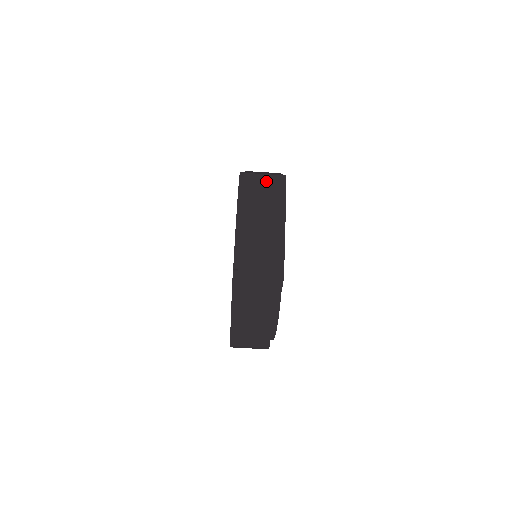
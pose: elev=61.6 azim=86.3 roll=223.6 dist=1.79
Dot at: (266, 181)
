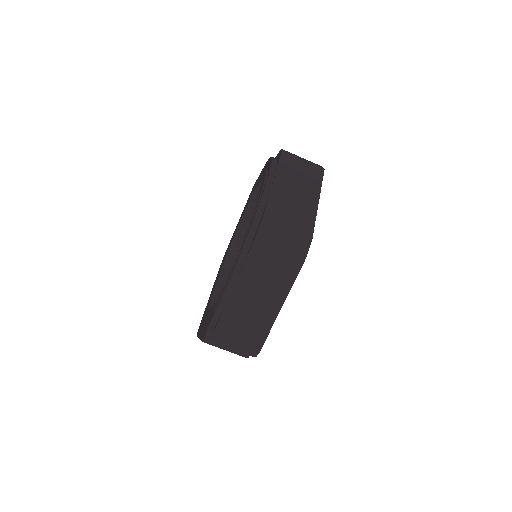
Dot at: (283, 246)
